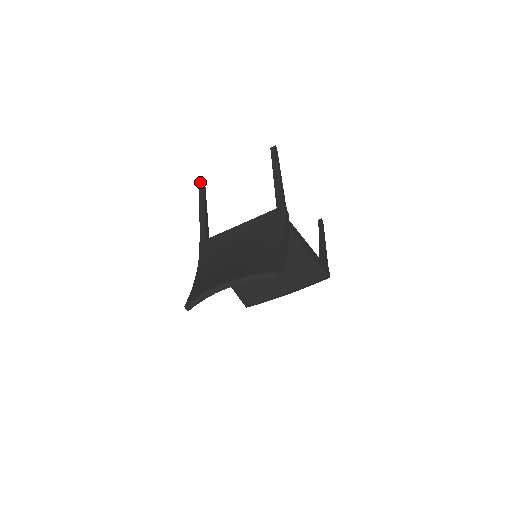
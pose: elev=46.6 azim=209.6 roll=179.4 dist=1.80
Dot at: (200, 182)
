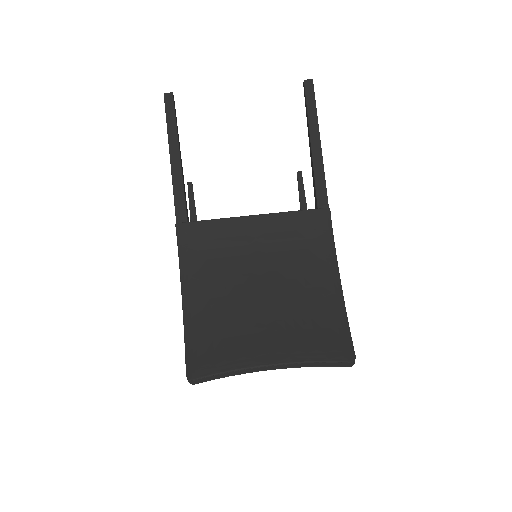
Dot at: occluded
